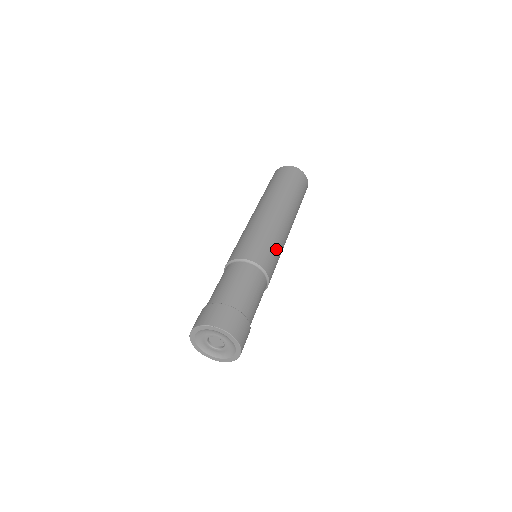
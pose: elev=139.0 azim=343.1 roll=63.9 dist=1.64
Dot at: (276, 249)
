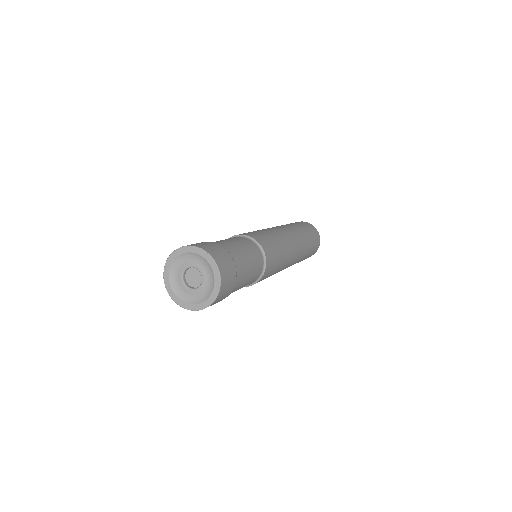
Dot at: (280, 261)
